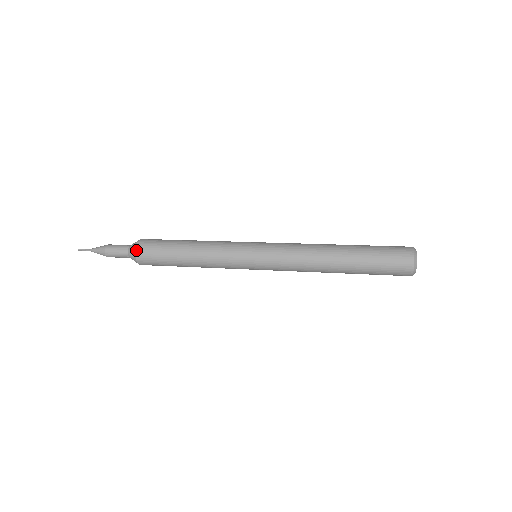
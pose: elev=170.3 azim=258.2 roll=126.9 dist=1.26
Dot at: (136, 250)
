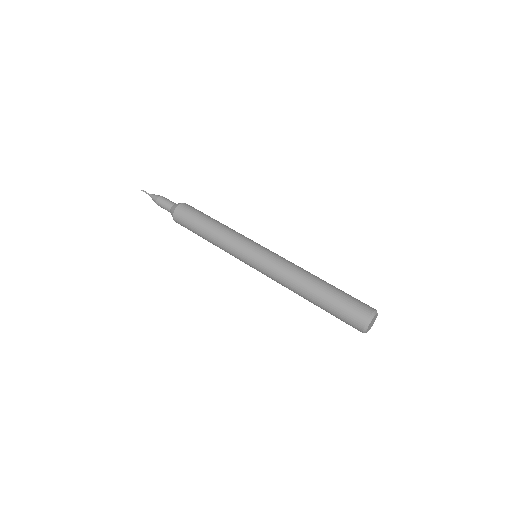
Dot at: (173, 219)
